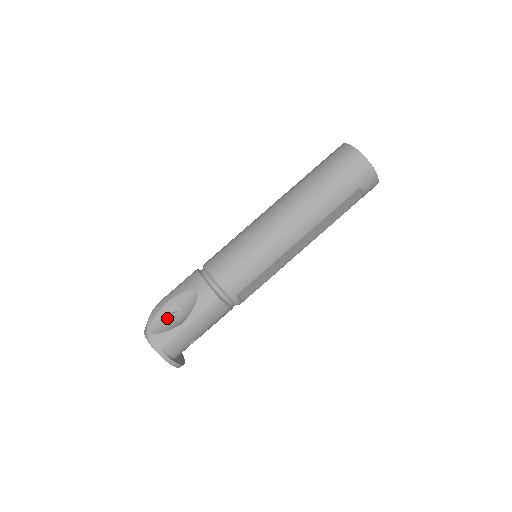
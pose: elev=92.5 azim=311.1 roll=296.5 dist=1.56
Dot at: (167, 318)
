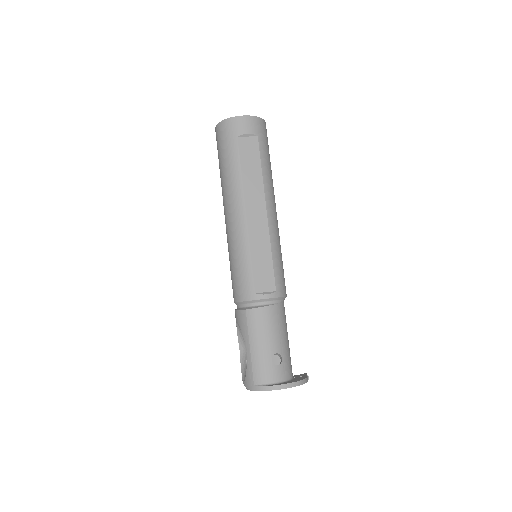
Dot at: occluded
